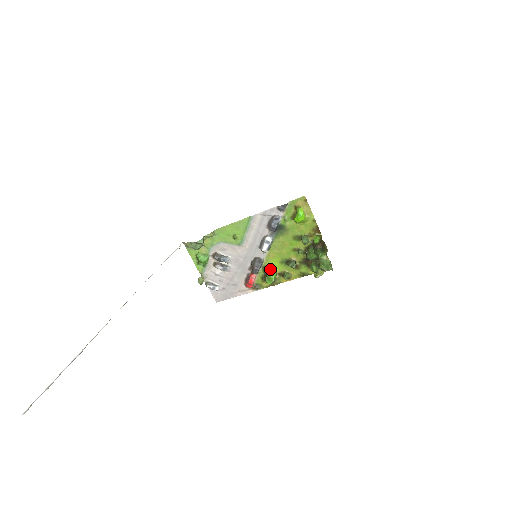
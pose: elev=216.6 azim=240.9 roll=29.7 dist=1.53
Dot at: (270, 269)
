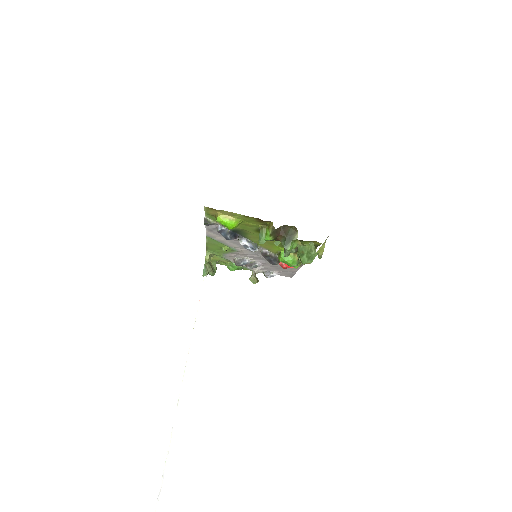
Dot at: (280, 259)
